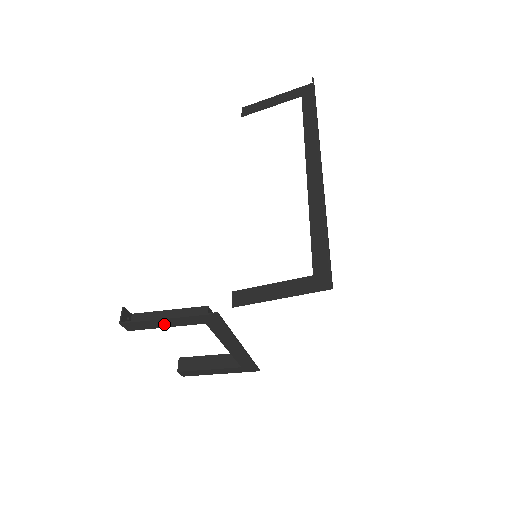
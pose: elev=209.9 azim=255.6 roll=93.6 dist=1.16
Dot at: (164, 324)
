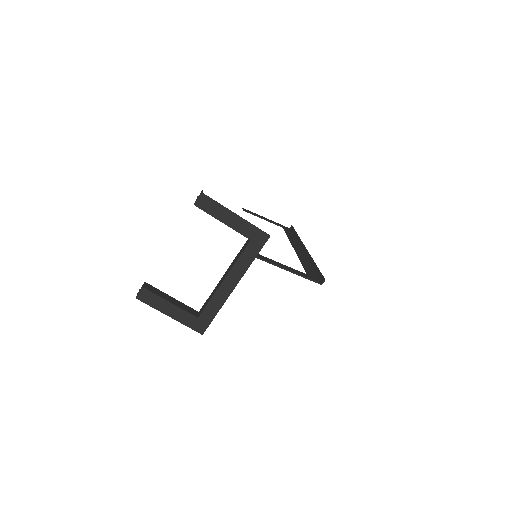
Dot at: (226, 218)
